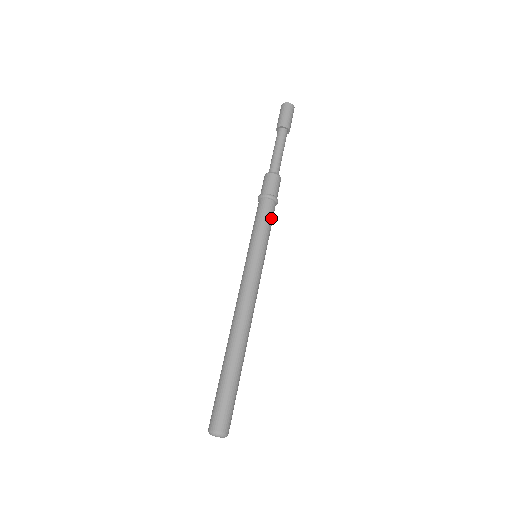
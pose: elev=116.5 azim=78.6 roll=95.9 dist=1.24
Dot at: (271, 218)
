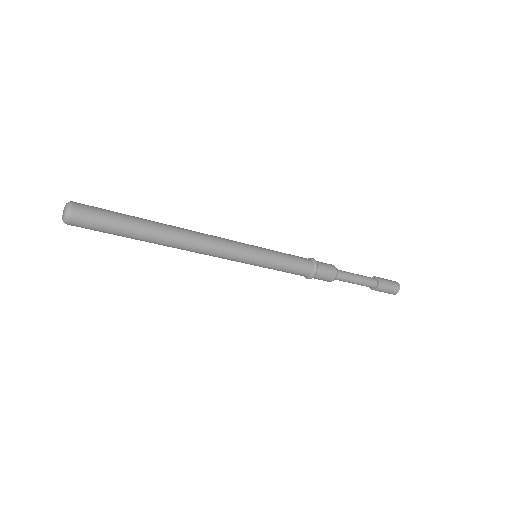
Dot at: (297, 261)
